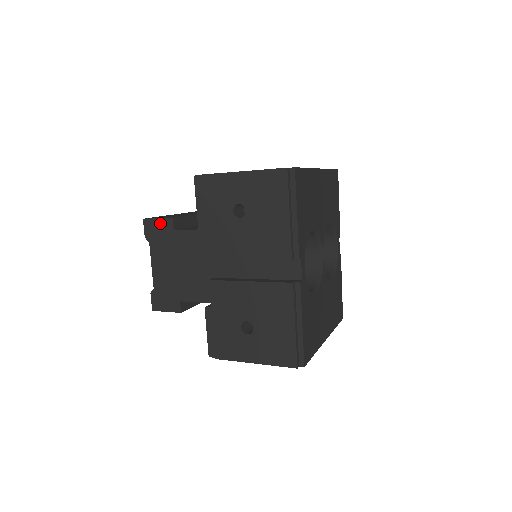
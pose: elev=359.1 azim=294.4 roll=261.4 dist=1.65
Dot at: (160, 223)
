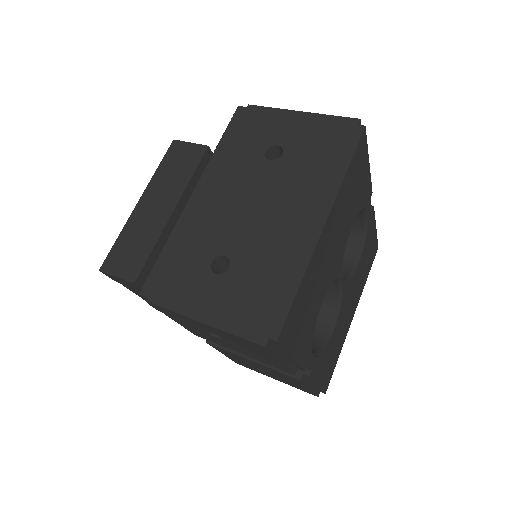
Dot at: (122, 280)
